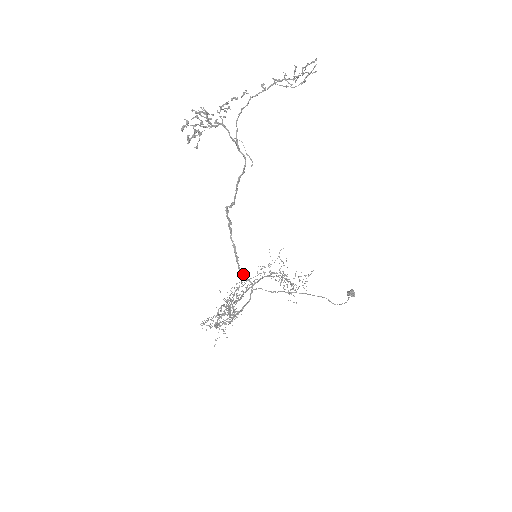
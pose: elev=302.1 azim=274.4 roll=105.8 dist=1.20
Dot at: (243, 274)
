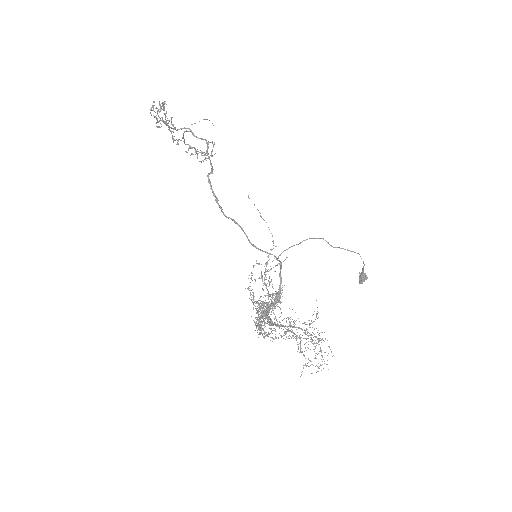
Dot at: (256, 247)
